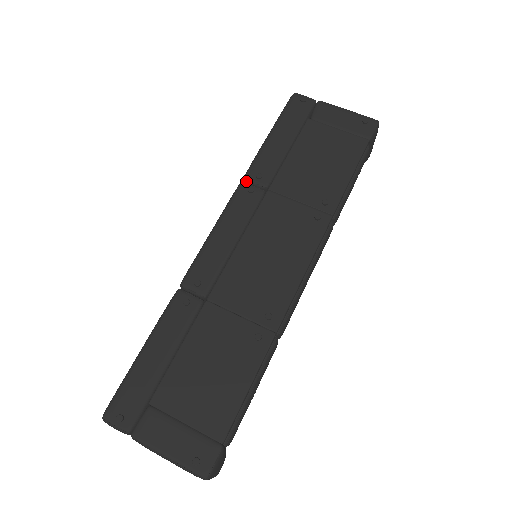
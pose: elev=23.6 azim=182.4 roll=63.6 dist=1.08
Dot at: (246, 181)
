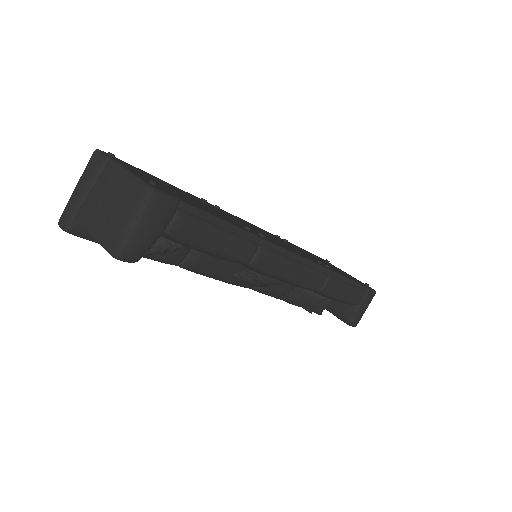
Dot at: occluded
